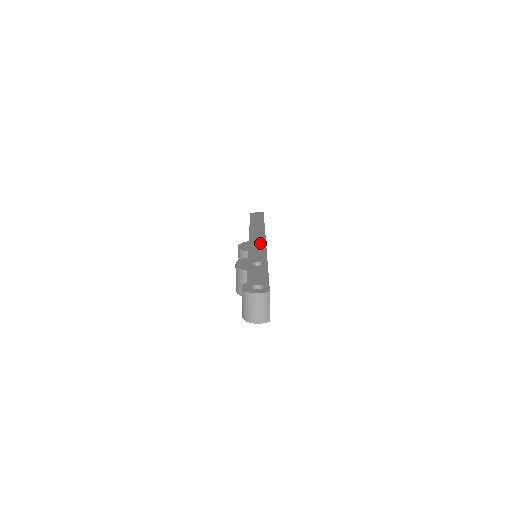
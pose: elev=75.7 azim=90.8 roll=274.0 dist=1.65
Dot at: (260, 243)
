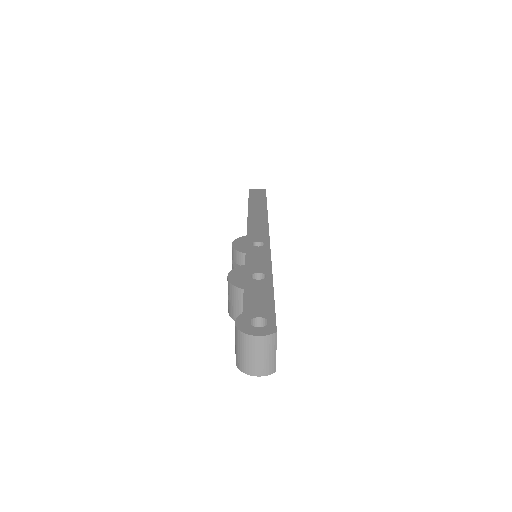
Dot at: (262, 239)
